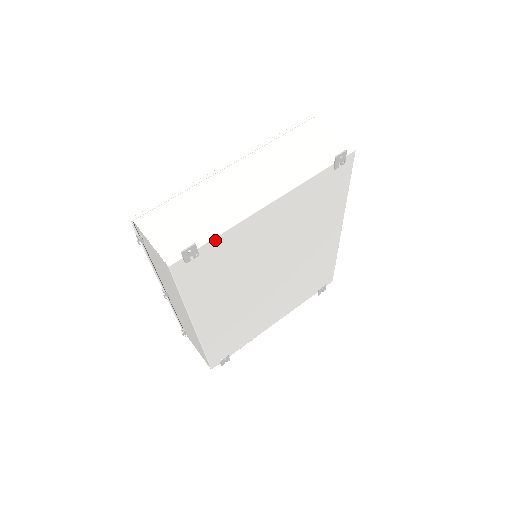
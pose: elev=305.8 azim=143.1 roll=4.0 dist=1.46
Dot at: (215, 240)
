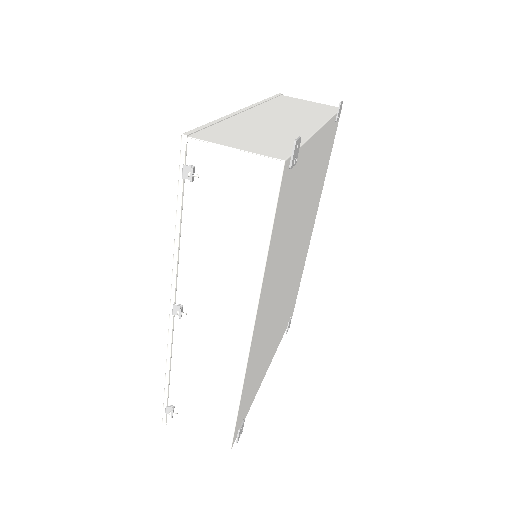
Dot at: (302, 149)
